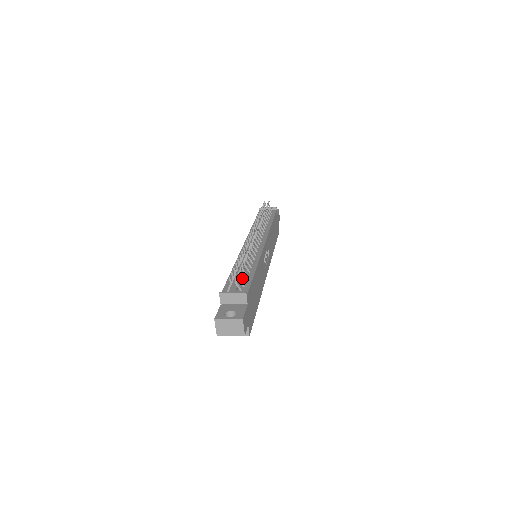
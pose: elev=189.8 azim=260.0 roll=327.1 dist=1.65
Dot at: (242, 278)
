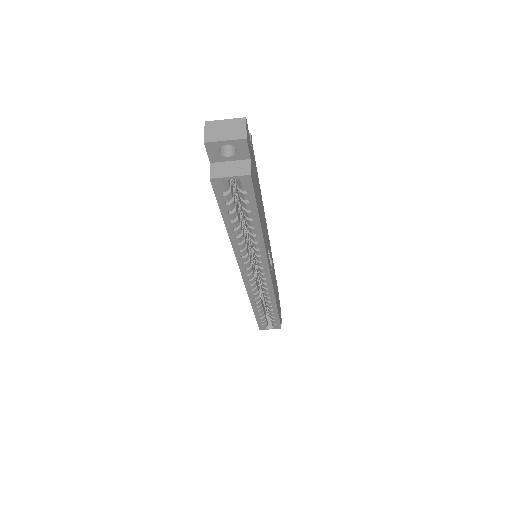
Dot at: occluded
